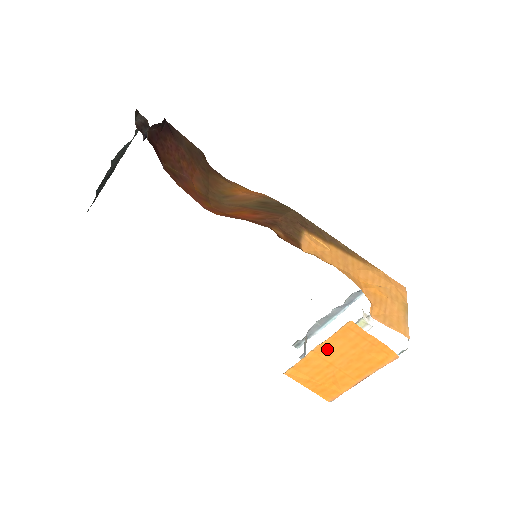
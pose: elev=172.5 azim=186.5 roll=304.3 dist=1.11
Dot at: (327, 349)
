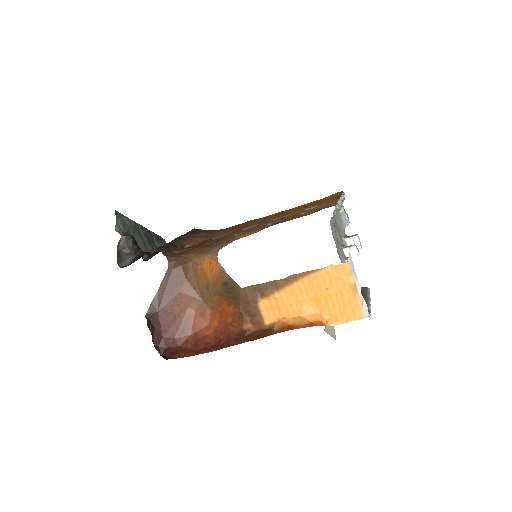
Dot at: occluded
